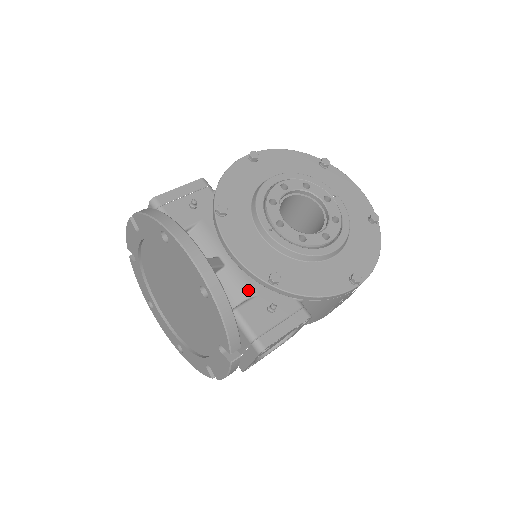
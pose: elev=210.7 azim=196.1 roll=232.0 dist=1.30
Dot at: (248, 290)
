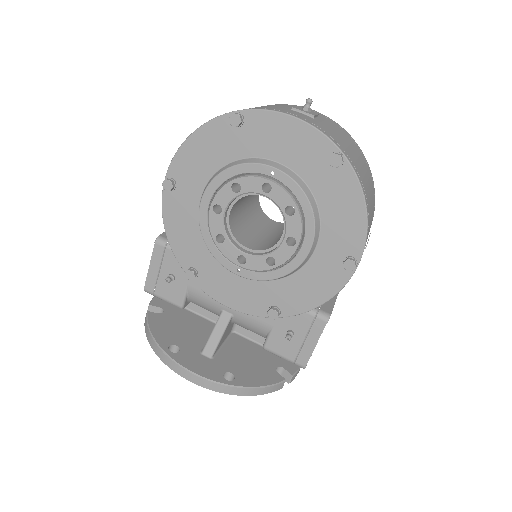
Dot at: (263, 326)
